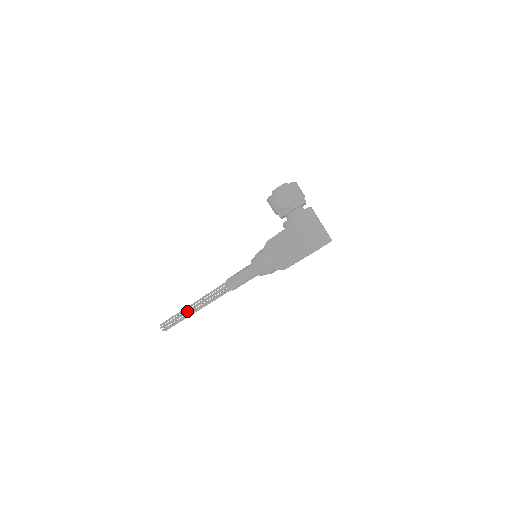
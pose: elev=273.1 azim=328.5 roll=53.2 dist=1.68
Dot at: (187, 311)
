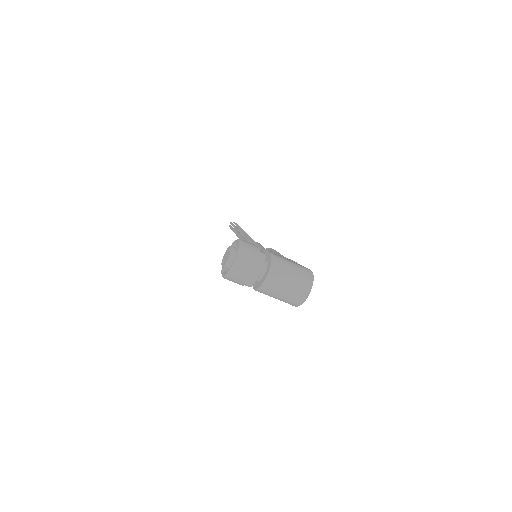
Dot at: occluded
